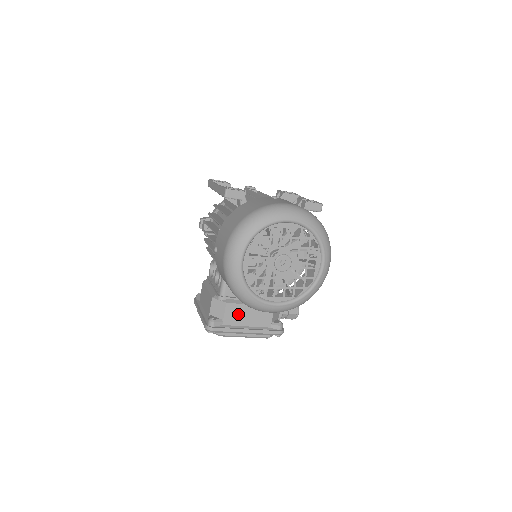
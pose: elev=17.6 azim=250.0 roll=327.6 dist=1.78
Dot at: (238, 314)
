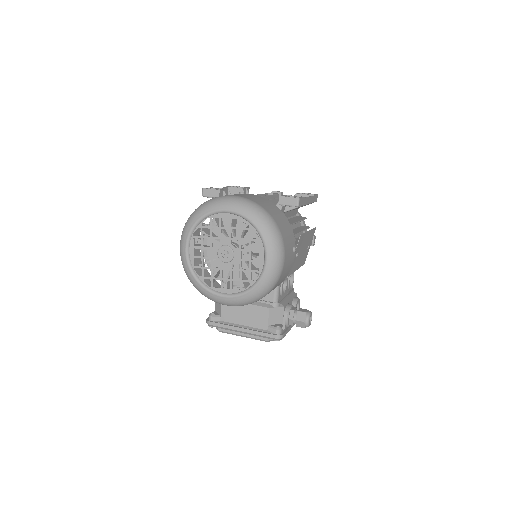
Dot at: (234, 312)
